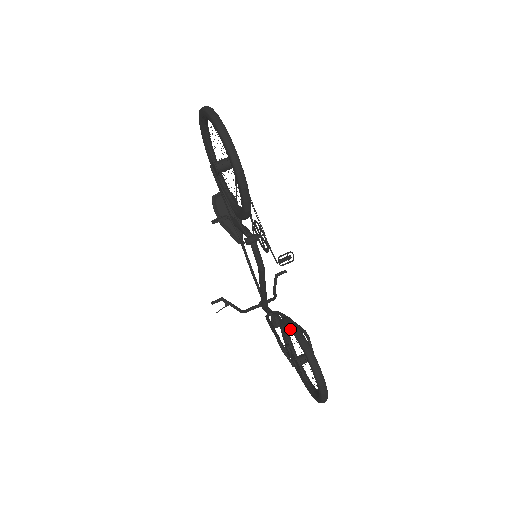
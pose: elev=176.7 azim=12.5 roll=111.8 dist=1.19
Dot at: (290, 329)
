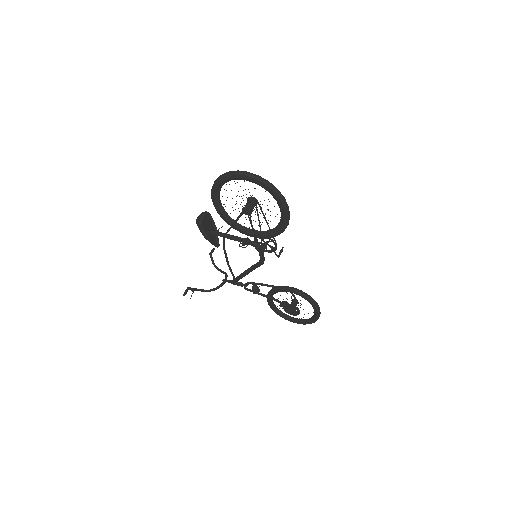
Dot at: (296, 293)
